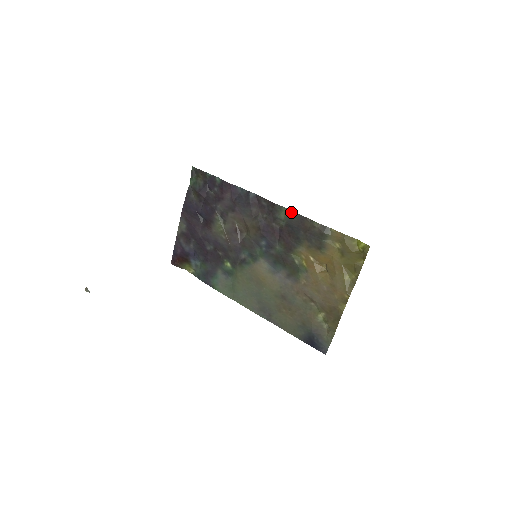
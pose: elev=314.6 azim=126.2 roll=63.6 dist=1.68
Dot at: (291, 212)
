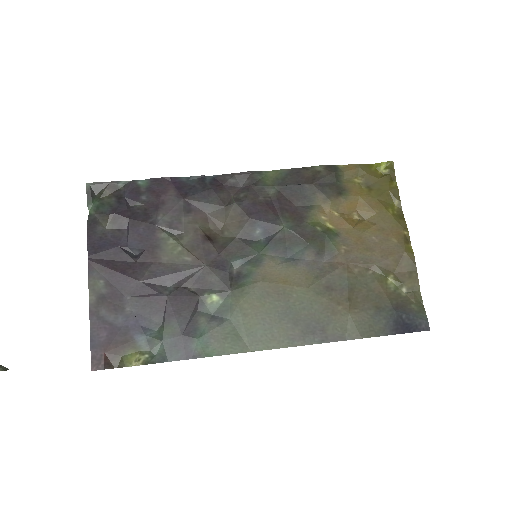
Dot at: (277, 172)
